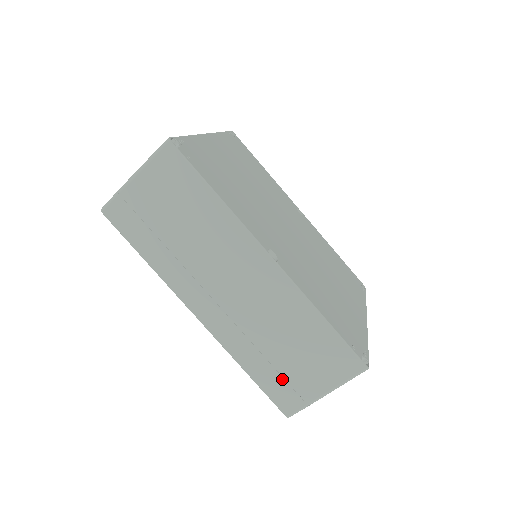
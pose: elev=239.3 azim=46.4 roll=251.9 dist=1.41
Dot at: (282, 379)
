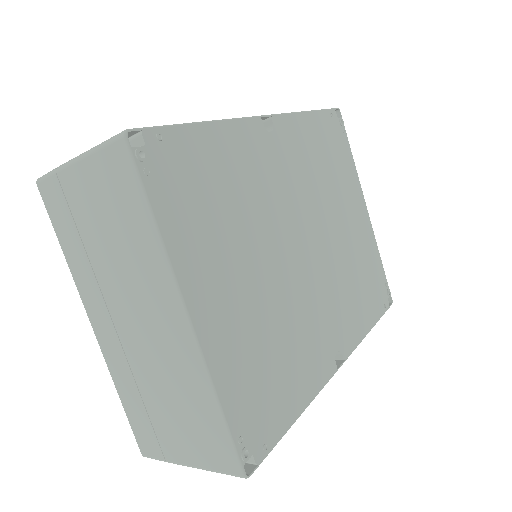
Dot at: occluded
